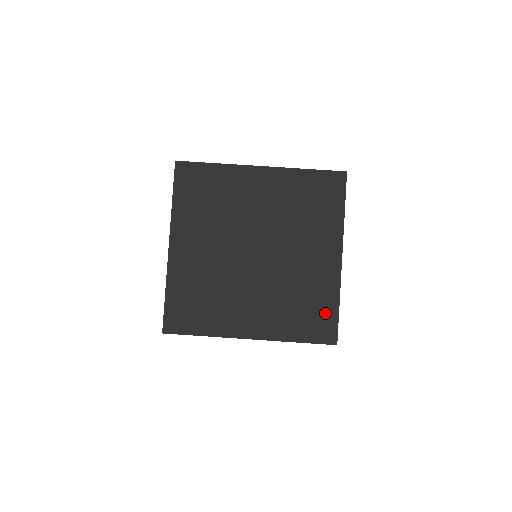
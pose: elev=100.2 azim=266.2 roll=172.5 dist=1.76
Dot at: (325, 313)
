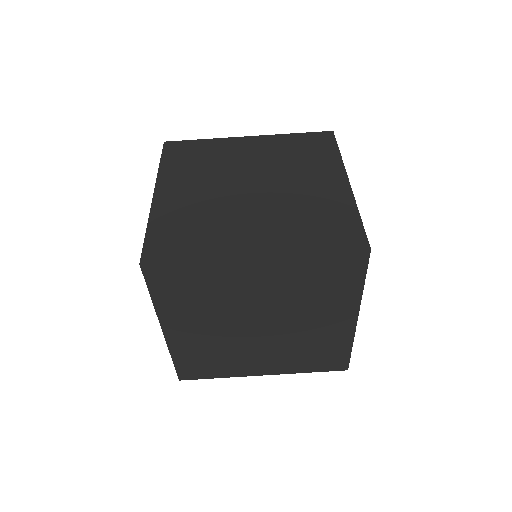
Dot at: (345, 224)
